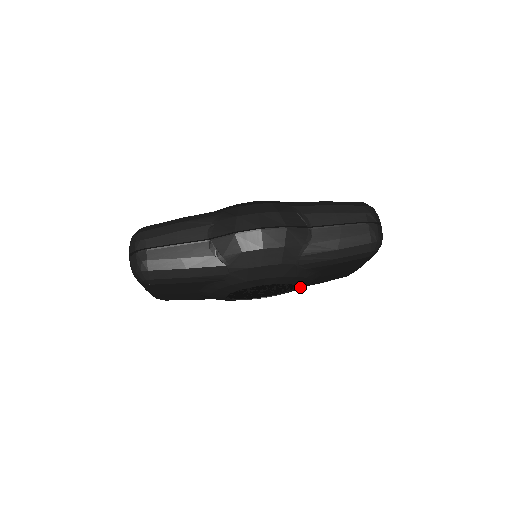
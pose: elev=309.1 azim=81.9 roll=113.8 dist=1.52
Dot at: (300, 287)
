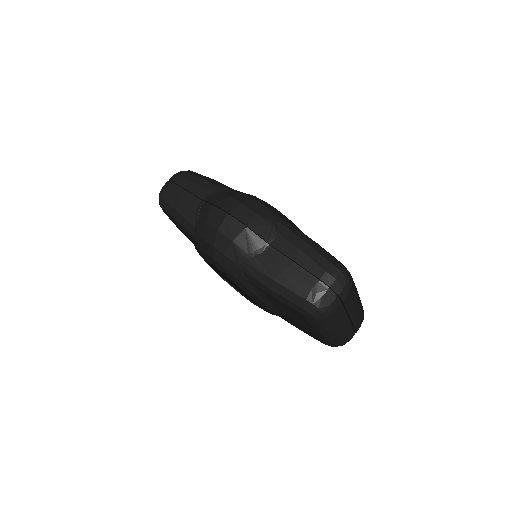
Dot at: (263, 307)
